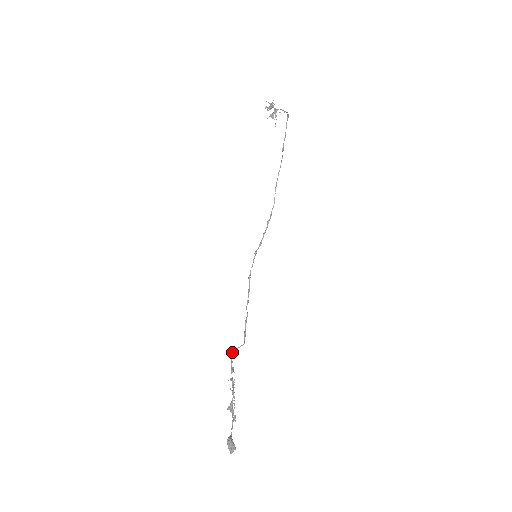
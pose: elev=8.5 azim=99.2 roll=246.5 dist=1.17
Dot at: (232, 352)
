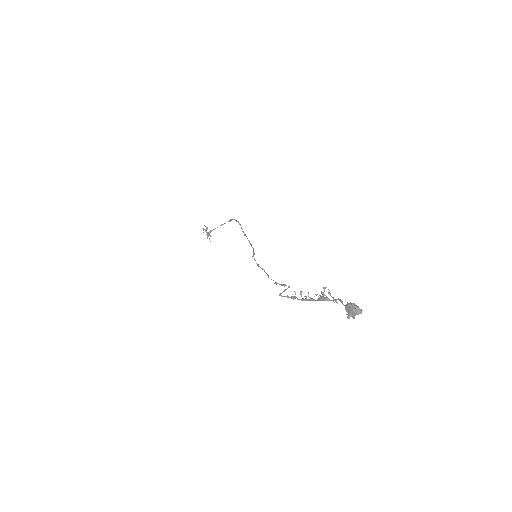
Dot at: (280, 294)
